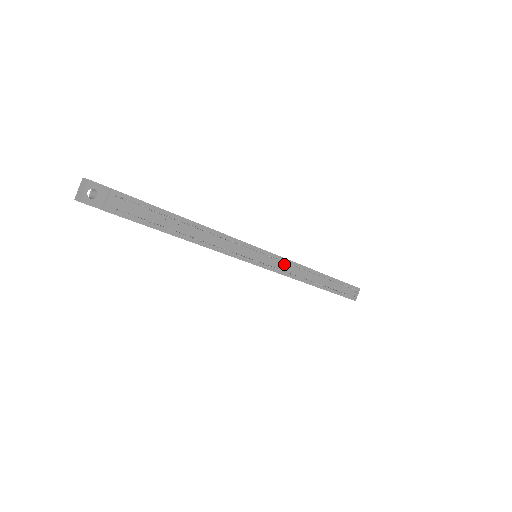
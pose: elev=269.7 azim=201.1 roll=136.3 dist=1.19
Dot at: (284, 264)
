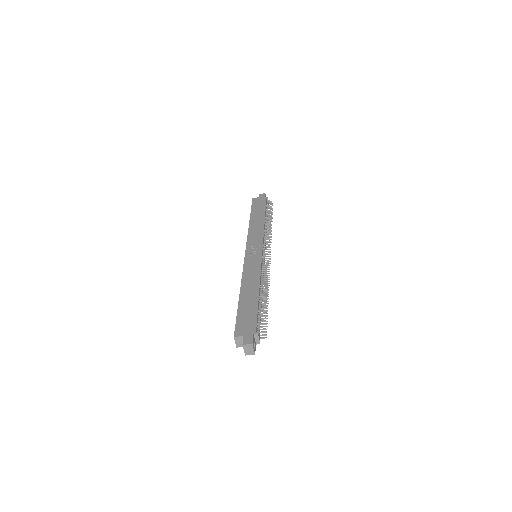
Dot at: (264, 242)
